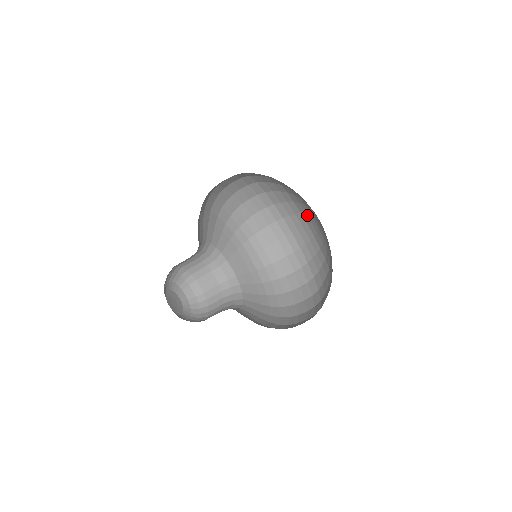
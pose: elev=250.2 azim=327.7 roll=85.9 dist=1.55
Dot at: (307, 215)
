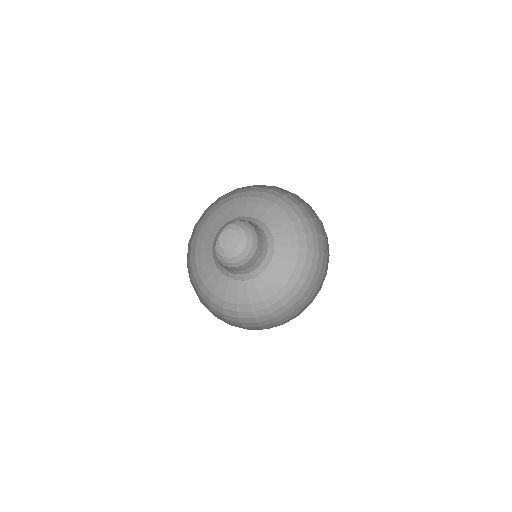
Dot at: occluded
